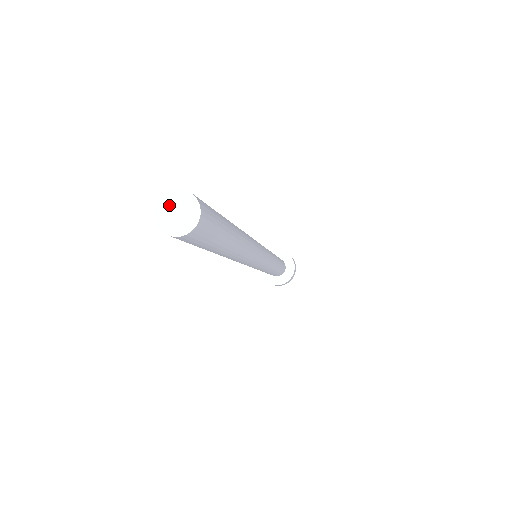
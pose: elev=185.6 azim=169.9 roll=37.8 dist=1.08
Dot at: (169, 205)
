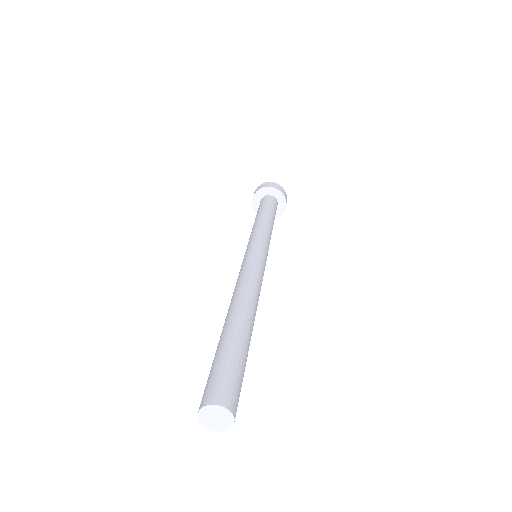
Dot at: (207, 416)
